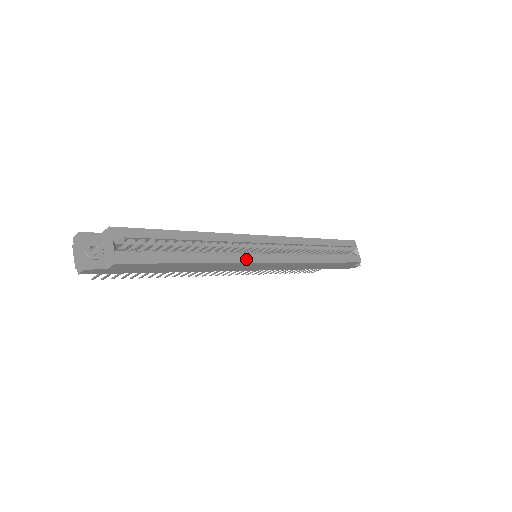
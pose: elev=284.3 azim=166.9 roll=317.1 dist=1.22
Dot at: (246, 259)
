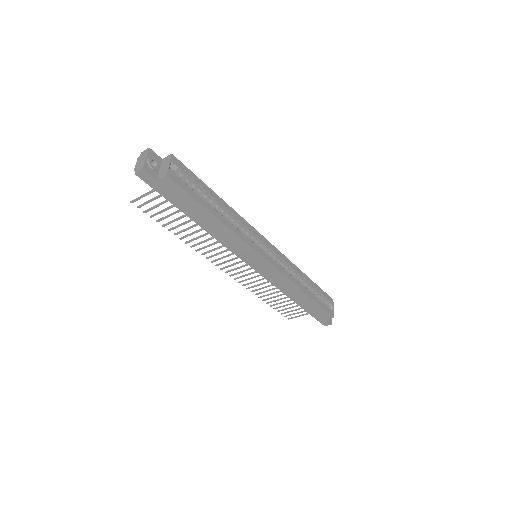
Dot at: (251, 244)
